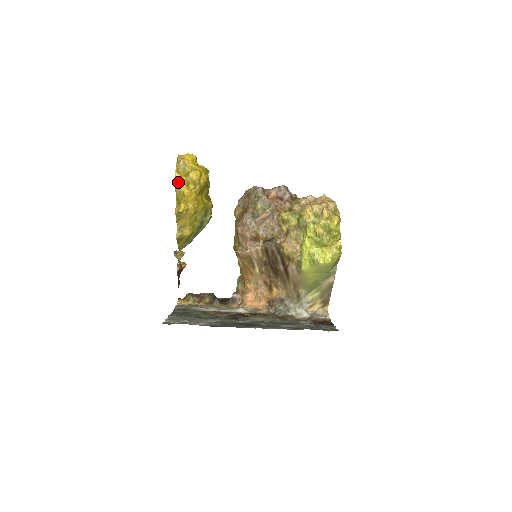
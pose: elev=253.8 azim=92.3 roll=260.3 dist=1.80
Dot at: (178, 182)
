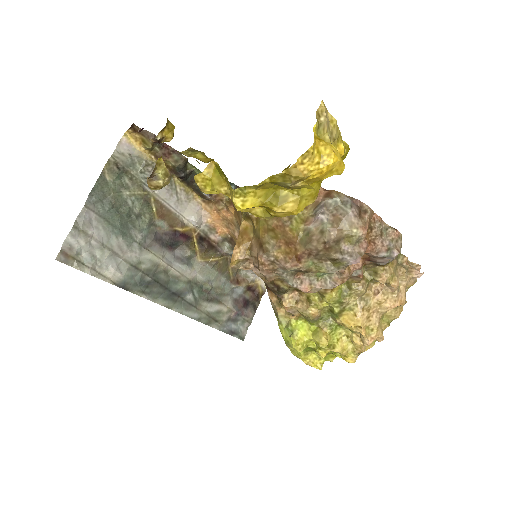
Dot at: (237, 204)
